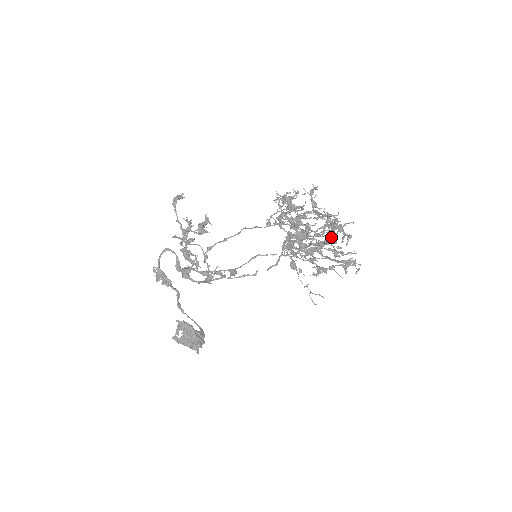
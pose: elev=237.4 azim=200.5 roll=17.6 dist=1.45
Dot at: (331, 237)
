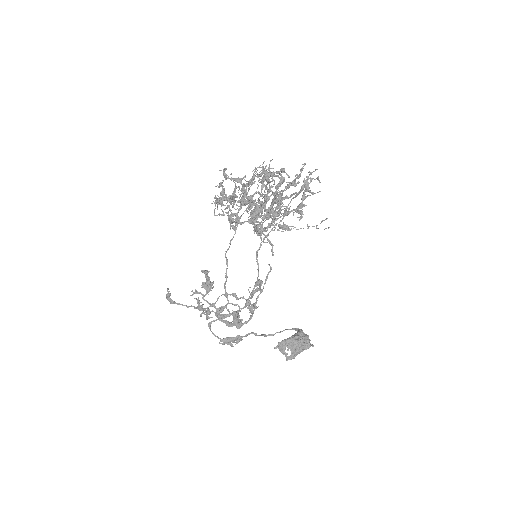
Dot at: occluded
